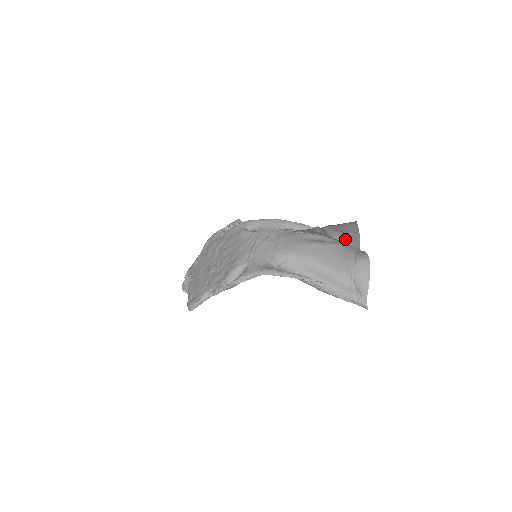
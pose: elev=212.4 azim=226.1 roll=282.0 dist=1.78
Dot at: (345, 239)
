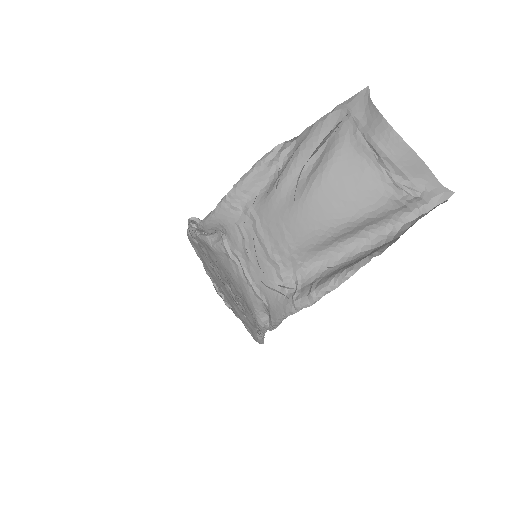
Dot at: (331, 130)
